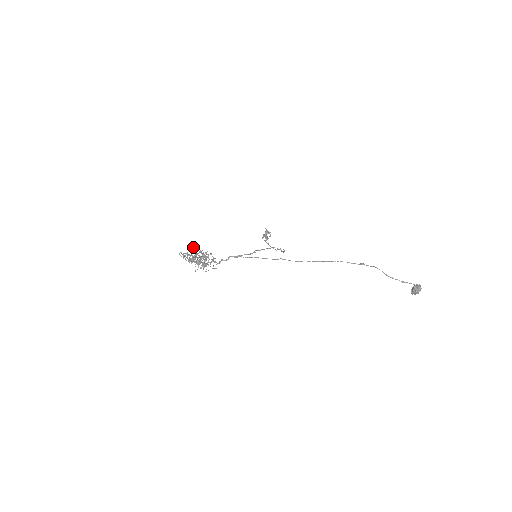
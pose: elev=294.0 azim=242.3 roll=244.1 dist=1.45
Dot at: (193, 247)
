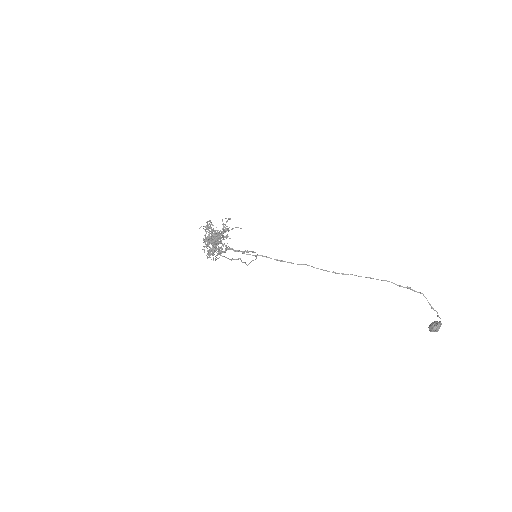
Dot at: (229, 218)
